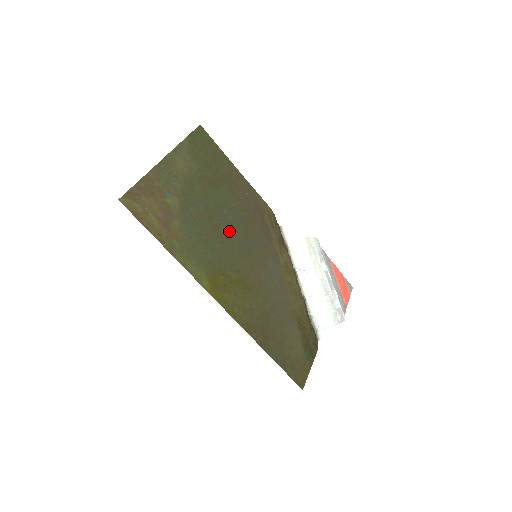
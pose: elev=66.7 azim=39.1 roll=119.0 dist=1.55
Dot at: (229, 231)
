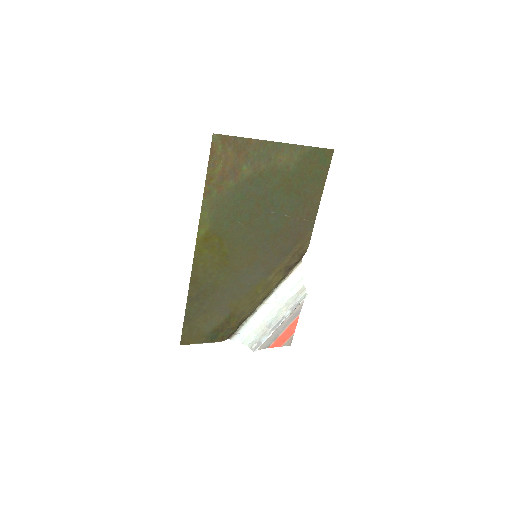
Dot at: (260, 225)
